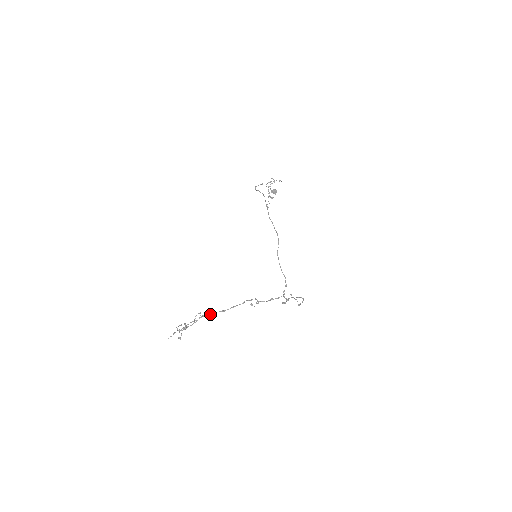
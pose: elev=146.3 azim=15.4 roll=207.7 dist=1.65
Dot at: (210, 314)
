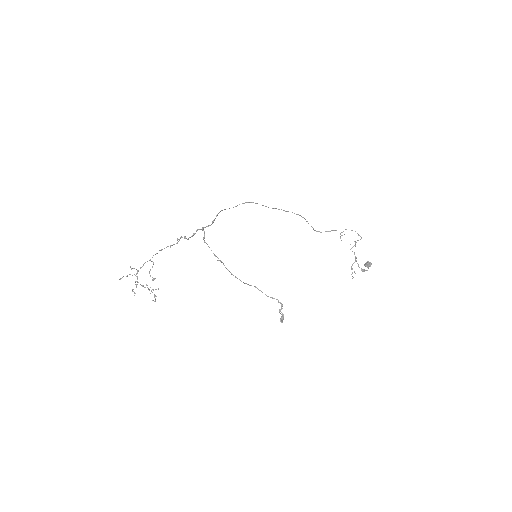
Dot at: occluded
